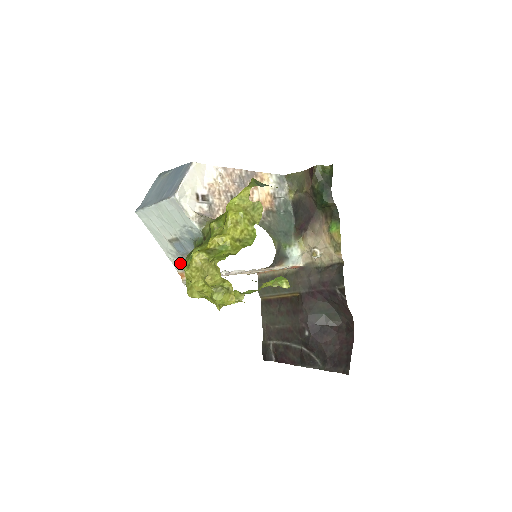
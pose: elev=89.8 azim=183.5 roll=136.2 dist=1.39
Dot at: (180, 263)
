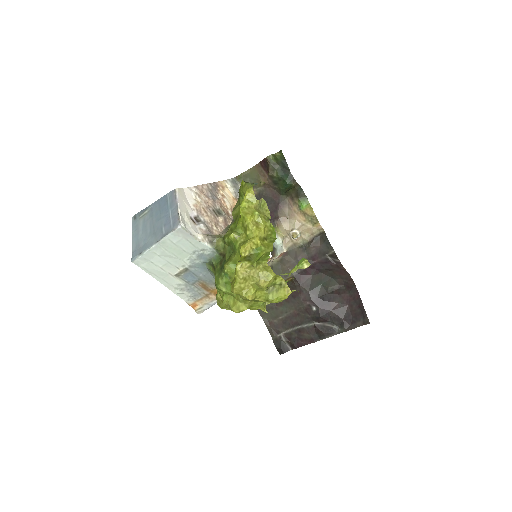
Dot at: (190, 294)
